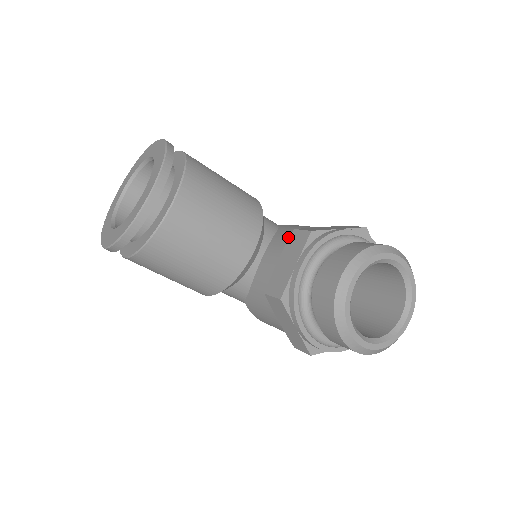
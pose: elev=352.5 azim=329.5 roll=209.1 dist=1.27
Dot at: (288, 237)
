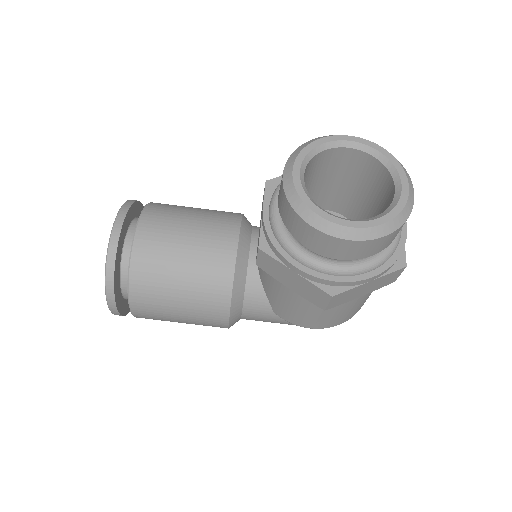
Dot at: occluded
